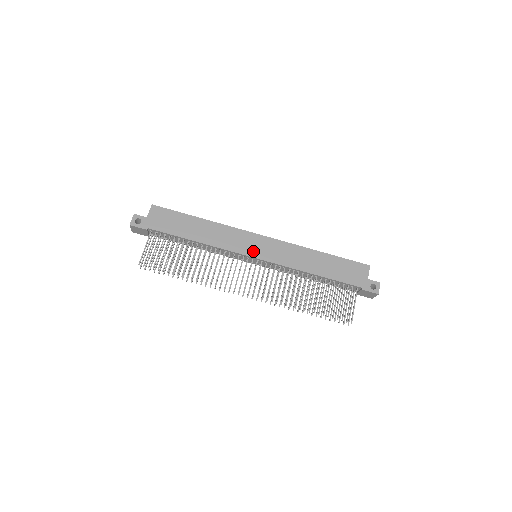
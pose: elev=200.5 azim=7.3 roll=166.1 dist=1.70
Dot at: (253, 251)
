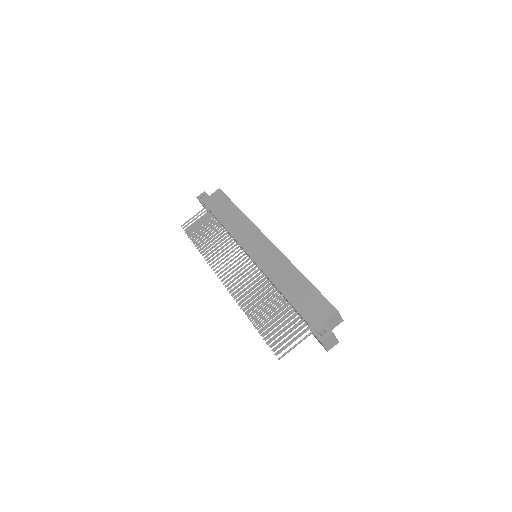
Dot at: (251, 248)
